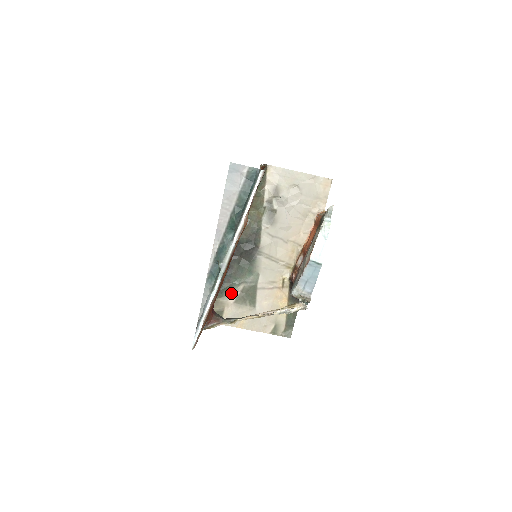
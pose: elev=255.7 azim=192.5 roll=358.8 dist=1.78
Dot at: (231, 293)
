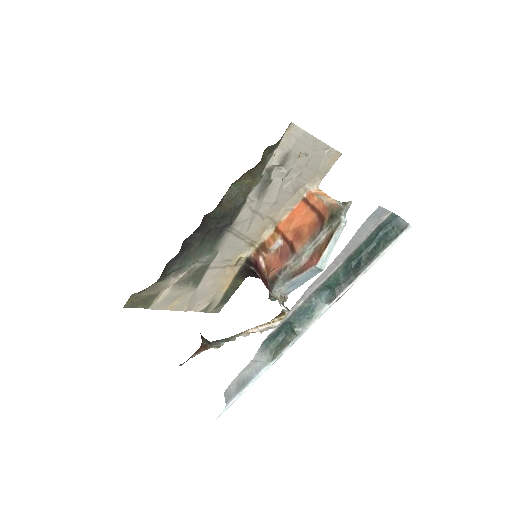
Dot at: (176, 274)
